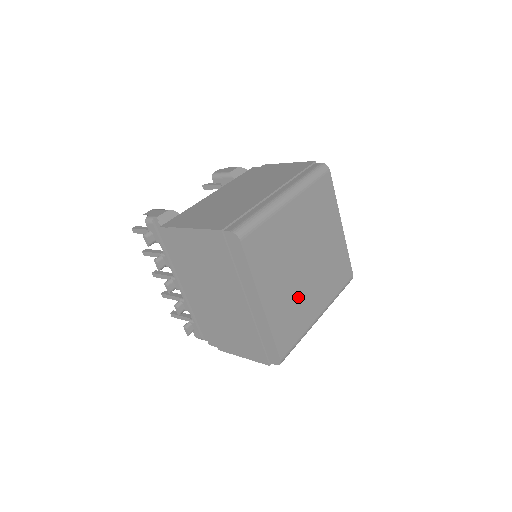
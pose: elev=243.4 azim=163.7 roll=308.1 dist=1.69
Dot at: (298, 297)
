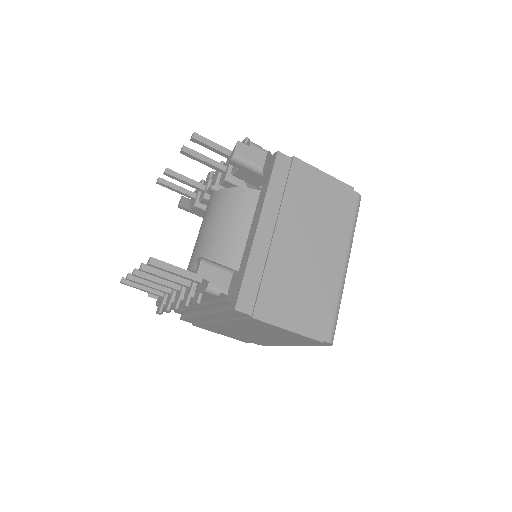
Dot at: occluded
